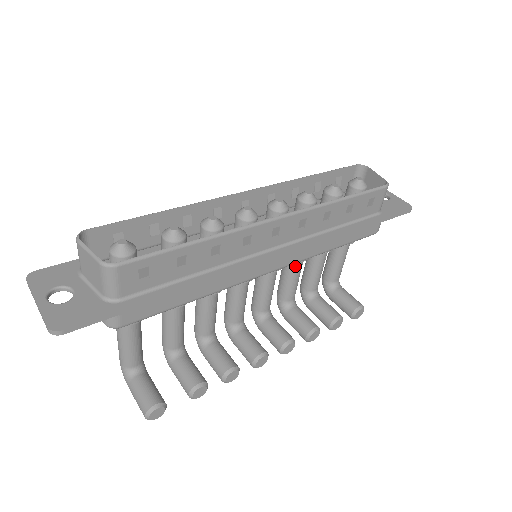
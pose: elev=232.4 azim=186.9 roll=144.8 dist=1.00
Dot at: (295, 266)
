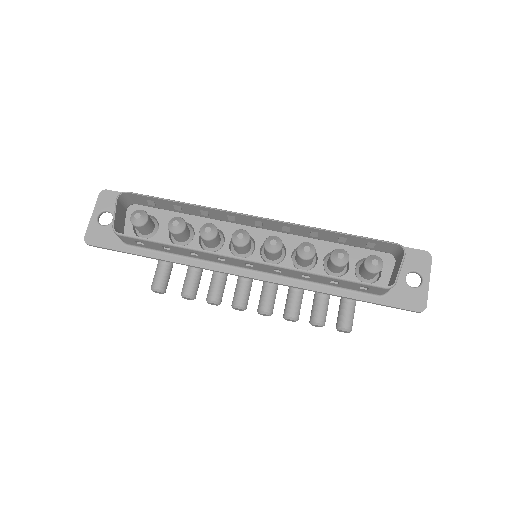
Dot at: occluded
